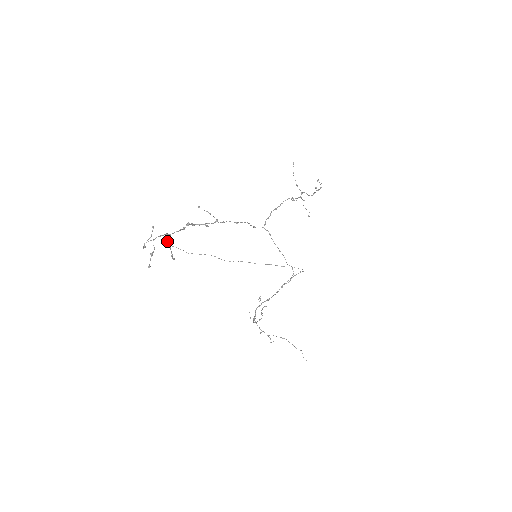
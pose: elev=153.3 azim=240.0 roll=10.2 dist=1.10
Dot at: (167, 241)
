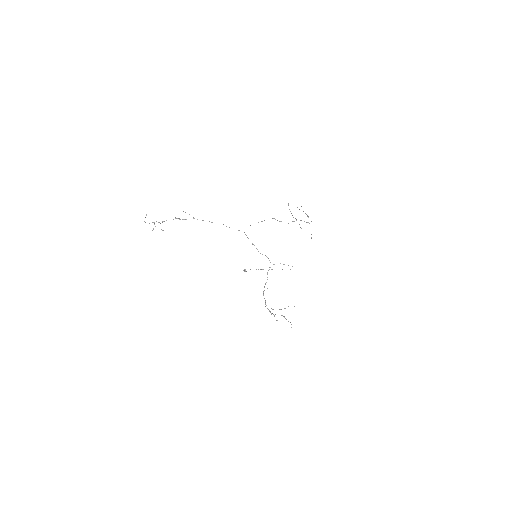
Dot at: (245, 270)
